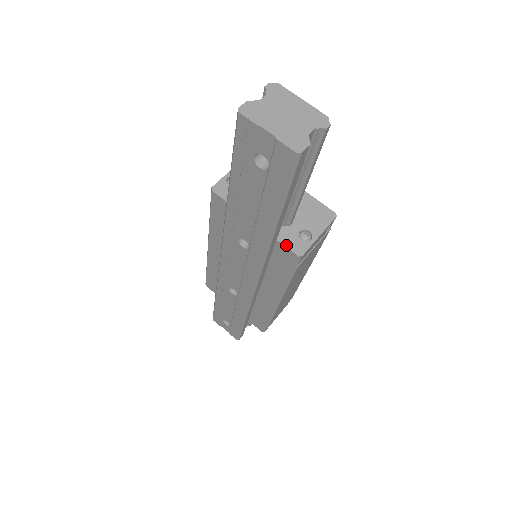
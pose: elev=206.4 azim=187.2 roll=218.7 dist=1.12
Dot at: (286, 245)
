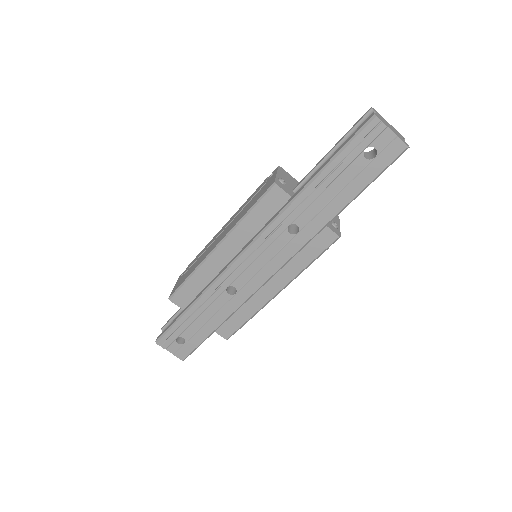
Dot at: (330, 228)
